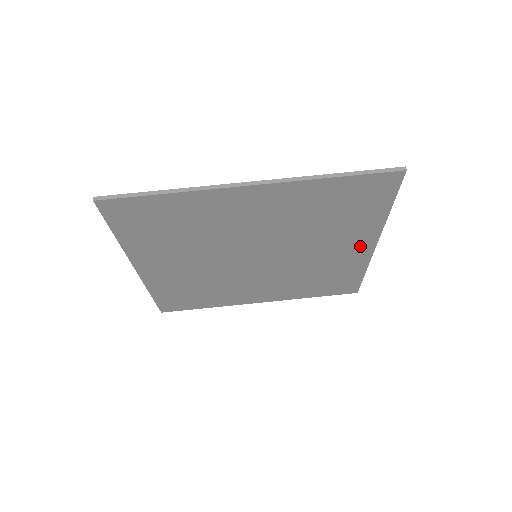
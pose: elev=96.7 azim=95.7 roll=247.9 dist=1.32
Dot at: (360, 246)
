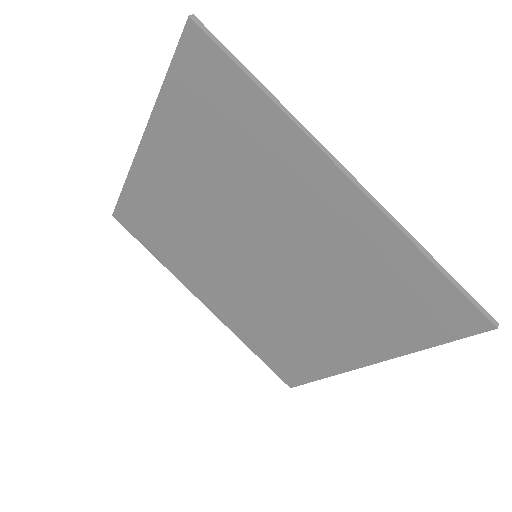
Dot at: (352, 351)
